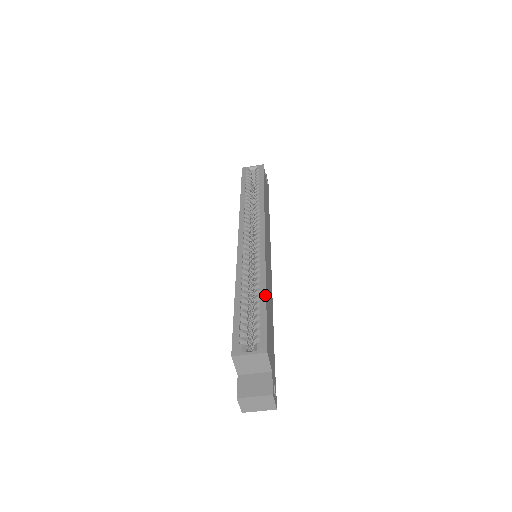
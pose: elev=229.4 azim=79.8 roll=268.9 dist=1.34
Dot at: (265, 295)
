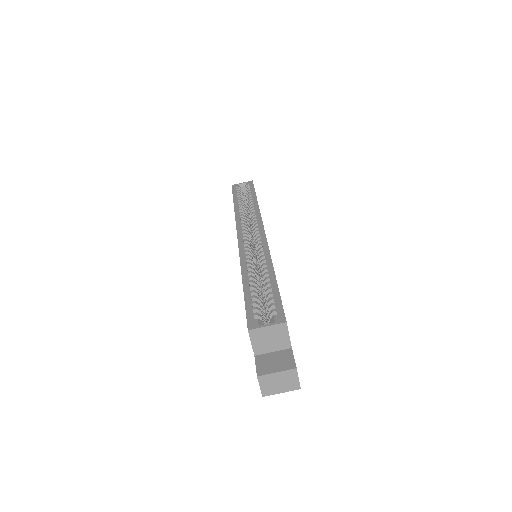
Dot at: (274, 276)
